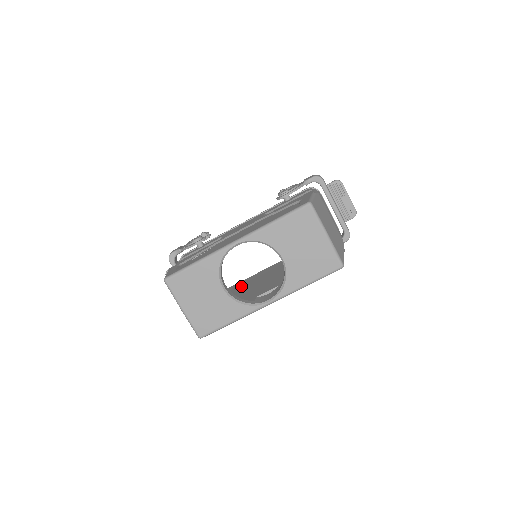
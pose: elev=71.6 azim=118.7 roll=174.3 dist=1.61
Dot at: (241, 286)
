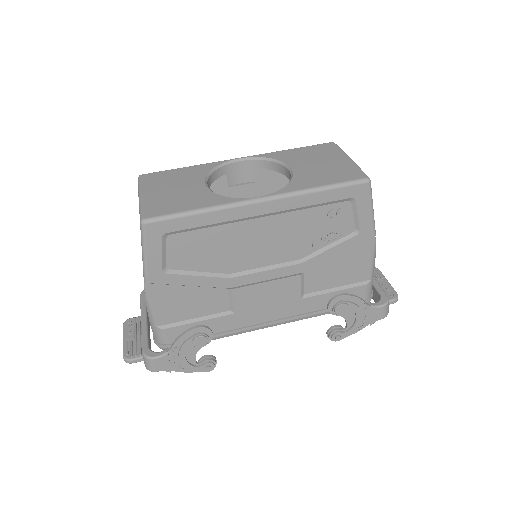
Dot at: (221, 310)
